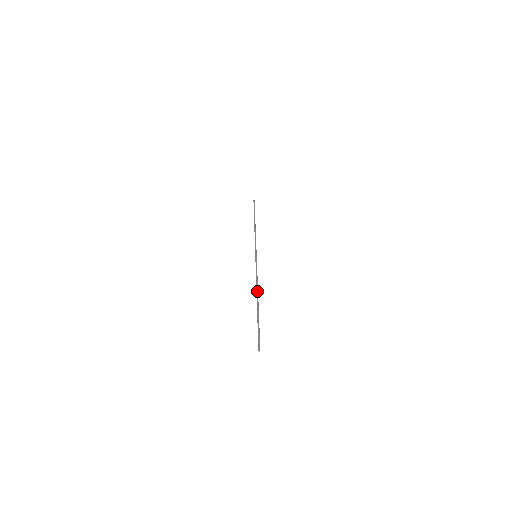
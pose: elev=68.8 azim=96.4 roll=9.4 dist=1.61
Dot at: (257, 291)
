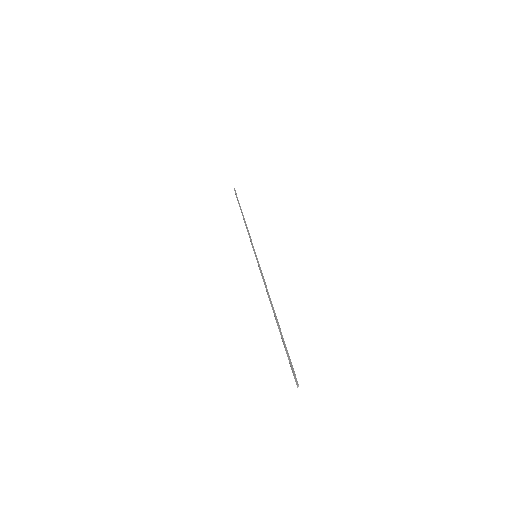
Dot at: (271, 302)
